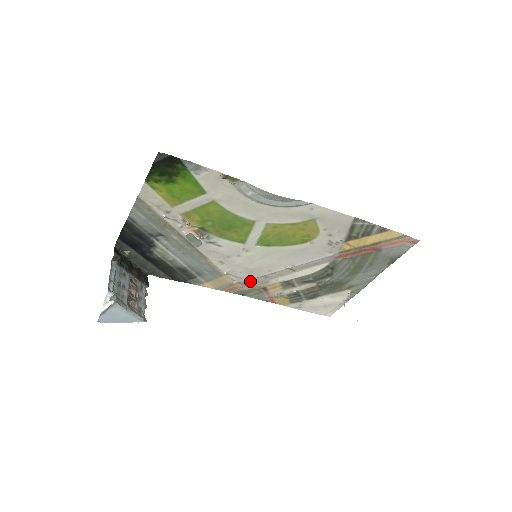
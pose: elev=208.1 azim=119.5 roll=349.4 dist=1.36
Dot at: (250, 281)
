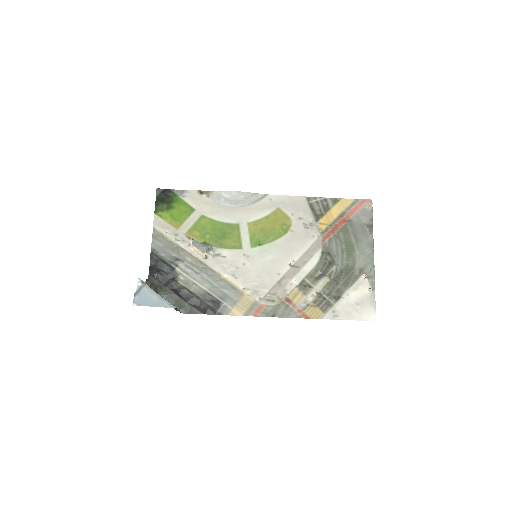
Dot at: (270, 294)
